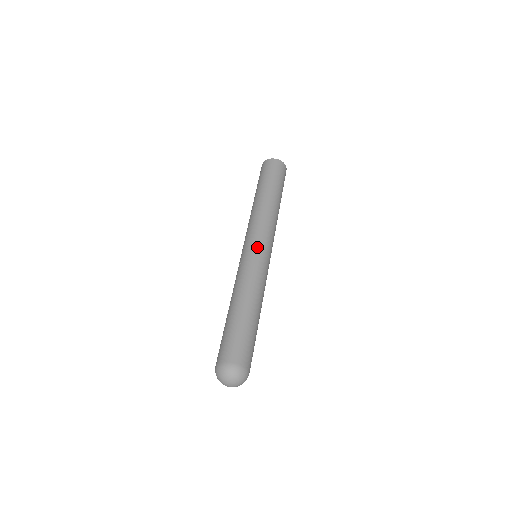
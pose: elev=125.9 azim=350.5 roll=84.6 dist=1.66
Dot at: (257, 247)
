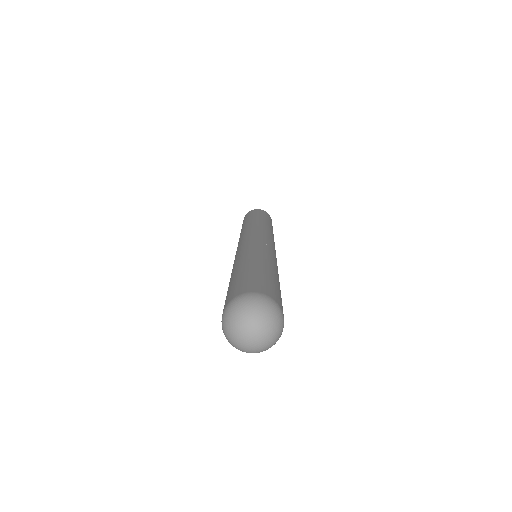
Dot at: (244, 240)
